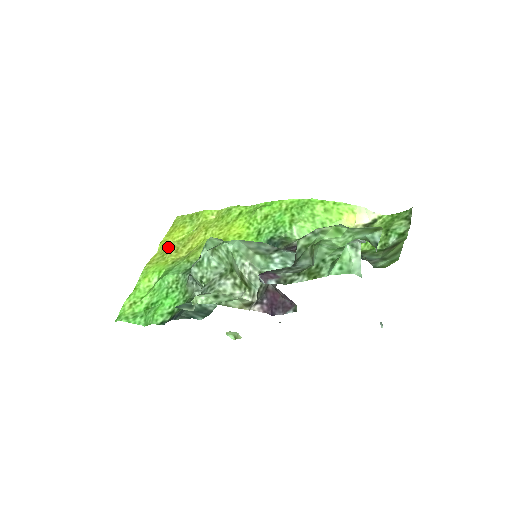
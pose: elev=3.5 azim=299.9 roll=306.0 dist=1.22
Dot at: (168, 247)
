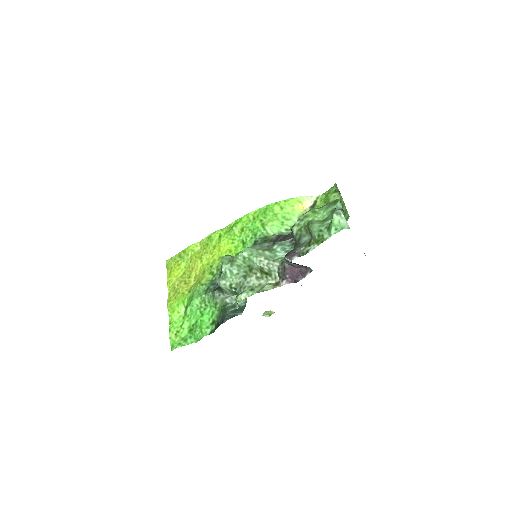
Dot at: (176, 284)
